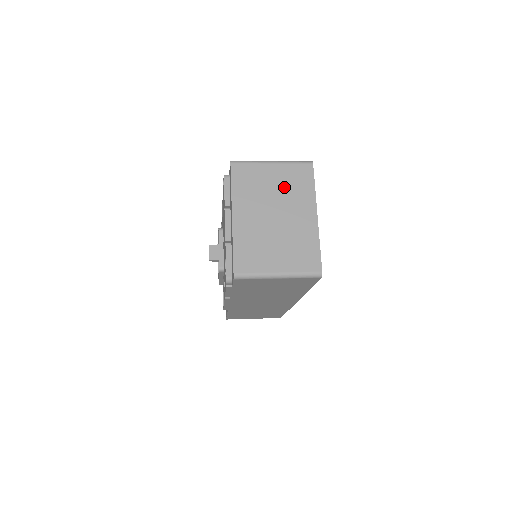
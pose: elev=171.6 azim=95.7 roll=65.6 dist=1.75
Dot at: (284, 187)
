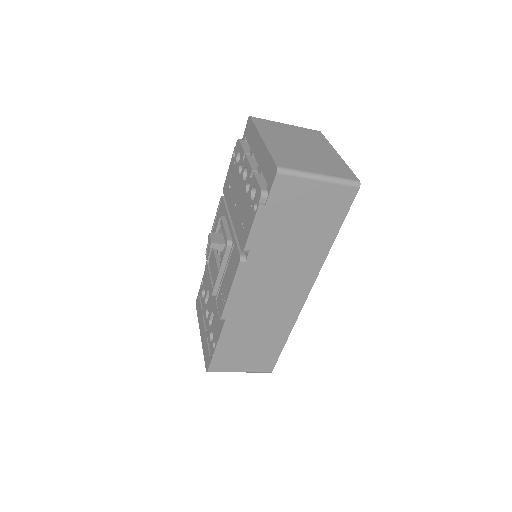
Dot at: (302, 136)
